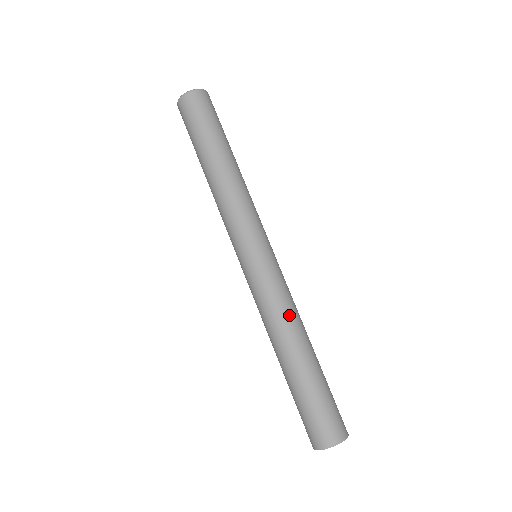
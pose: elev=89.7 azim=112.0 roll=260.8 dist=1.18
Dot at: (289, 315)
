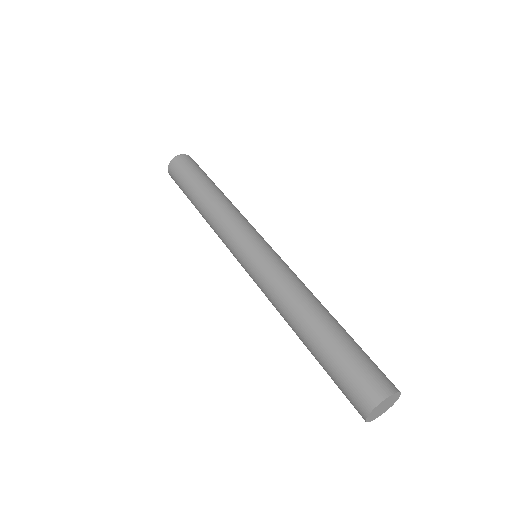
Dot at: (299, 286)
